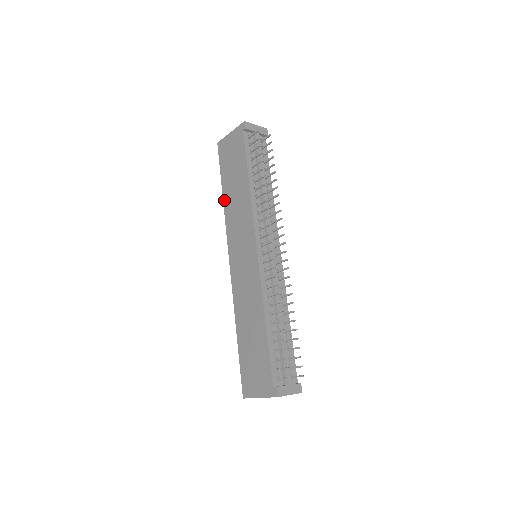
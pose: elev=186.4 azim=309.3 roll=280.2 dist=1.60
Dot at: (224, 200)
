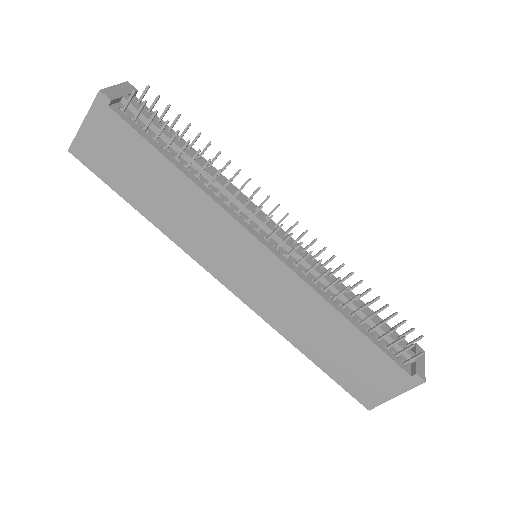
Dot at: (152, 221)
